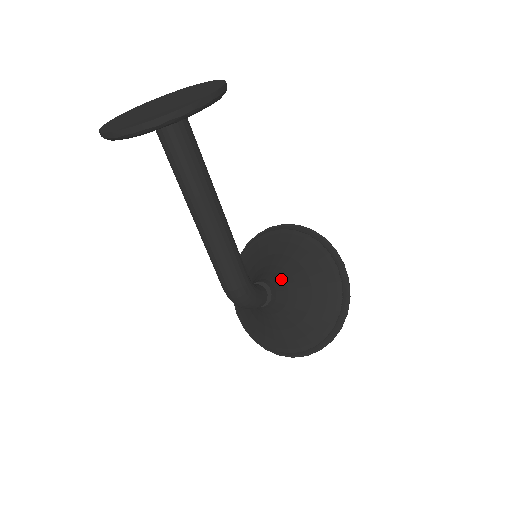
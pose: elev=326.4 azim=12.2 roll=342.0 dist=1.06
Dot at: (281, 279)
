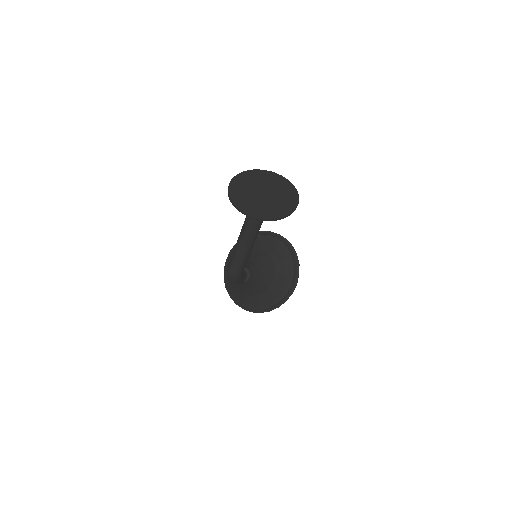
Dot at: (259, 273)
